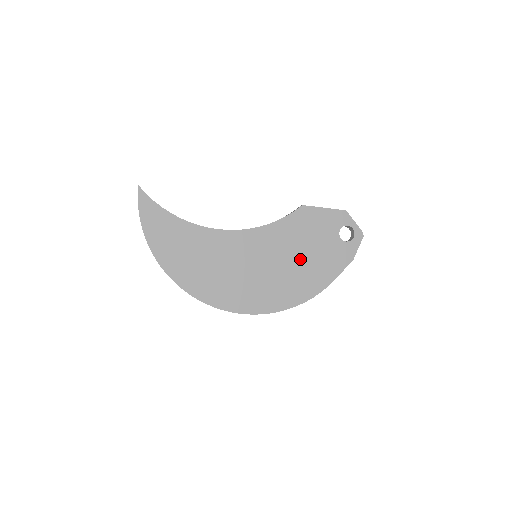
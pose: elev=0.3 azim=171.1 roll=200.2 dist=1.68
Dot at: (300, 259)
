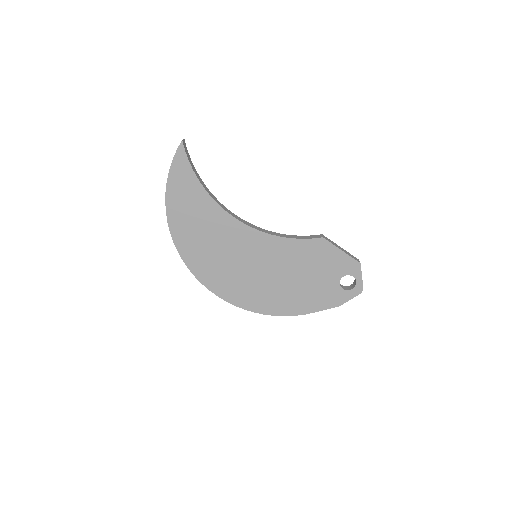
Dot at: (292, 281)
